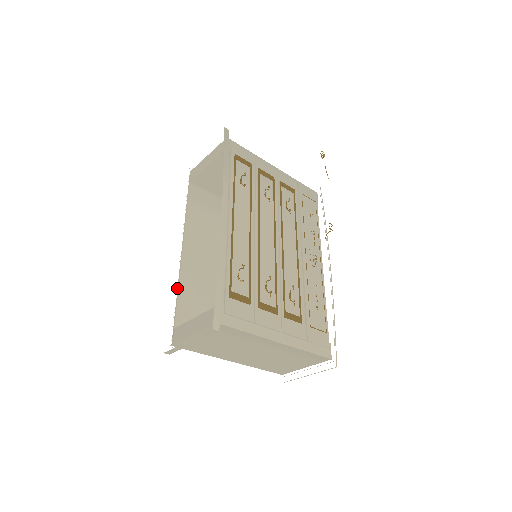
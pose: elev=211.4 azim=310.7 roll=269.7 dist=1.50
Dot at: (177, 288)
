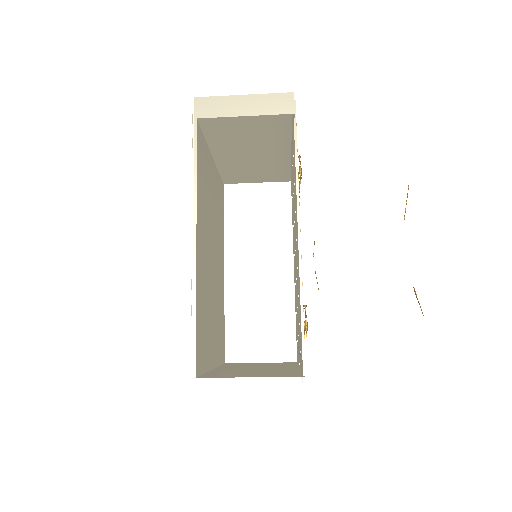
Dot at: (193, 311)
